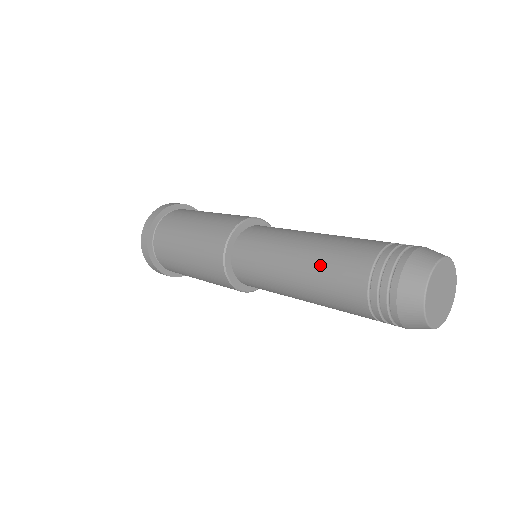
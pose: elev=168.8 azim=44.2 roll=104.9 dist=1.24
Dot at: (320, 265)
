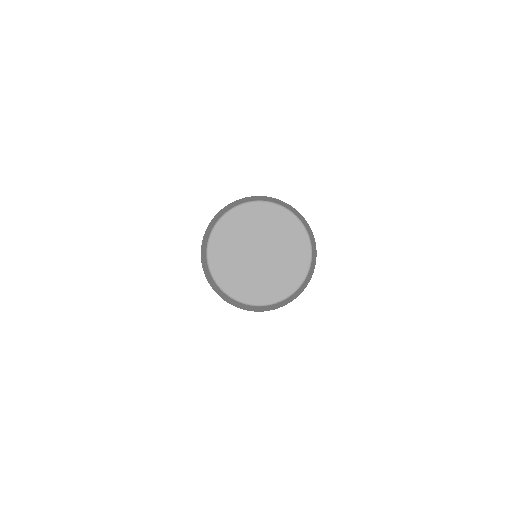
Dot at: occluded
